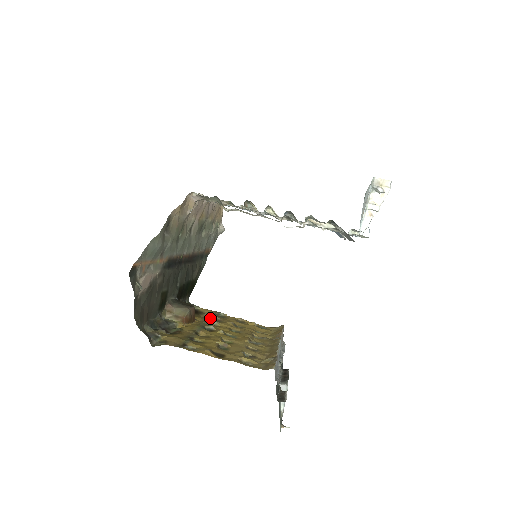
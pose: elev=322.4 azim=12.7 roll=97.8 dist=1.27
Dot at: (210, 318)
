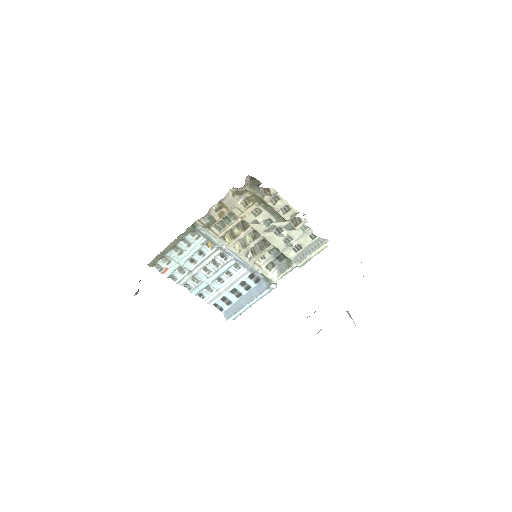
Dot at: occluded
